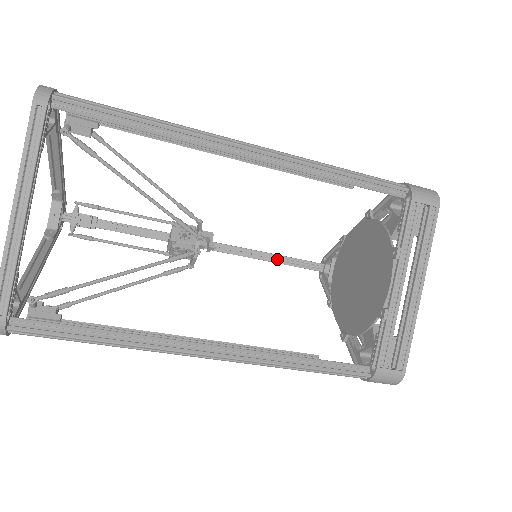
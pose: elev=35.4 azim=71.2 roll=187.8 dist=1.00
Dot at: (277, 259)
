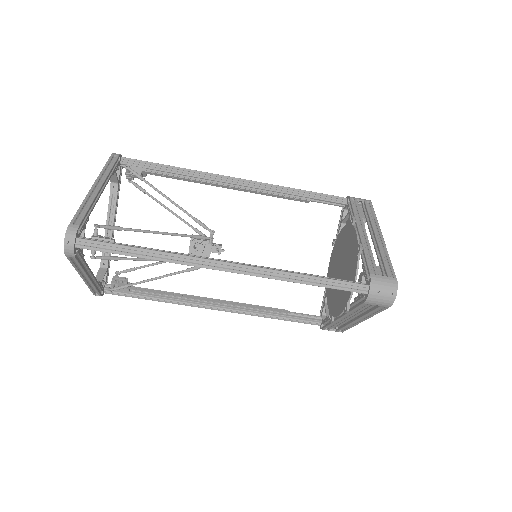
Dot at: (279, 310)
